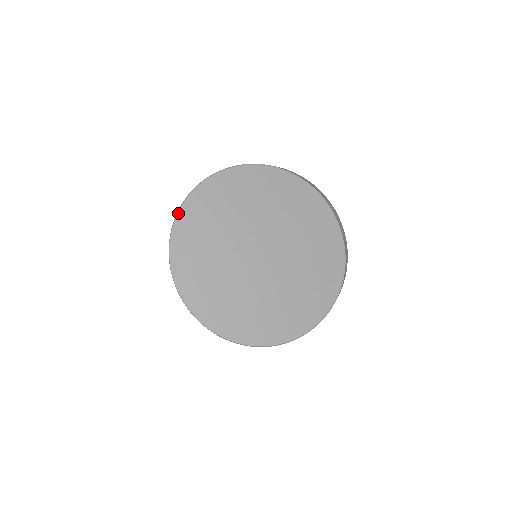
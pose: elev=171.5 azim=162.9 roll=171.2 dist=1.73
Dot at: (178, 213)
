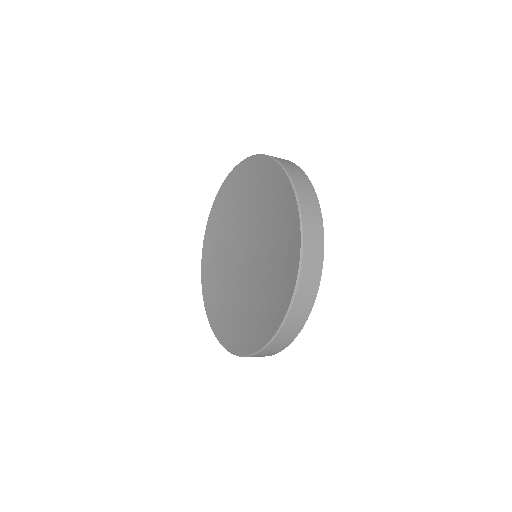
Dot at: (209, 215)
